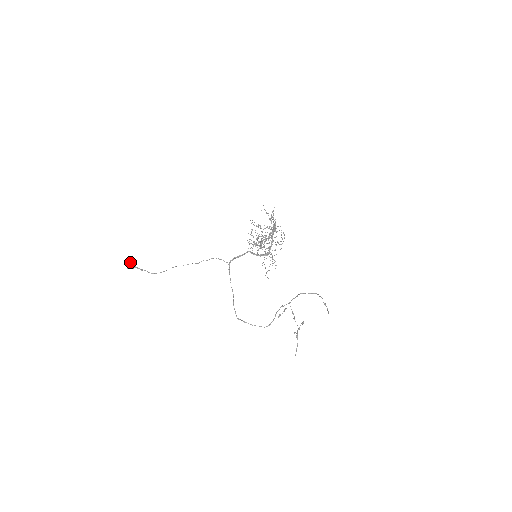
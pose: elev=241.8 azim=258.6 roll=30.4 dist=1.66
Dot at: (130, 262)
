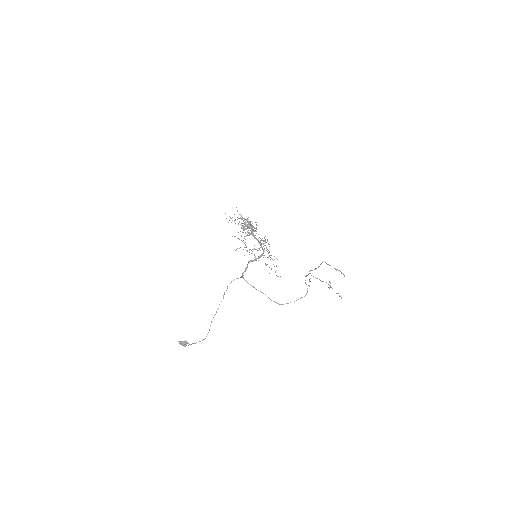
Dot at: (182, 343)
